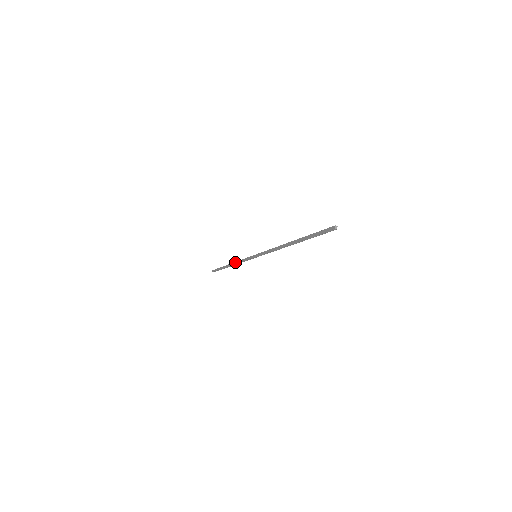
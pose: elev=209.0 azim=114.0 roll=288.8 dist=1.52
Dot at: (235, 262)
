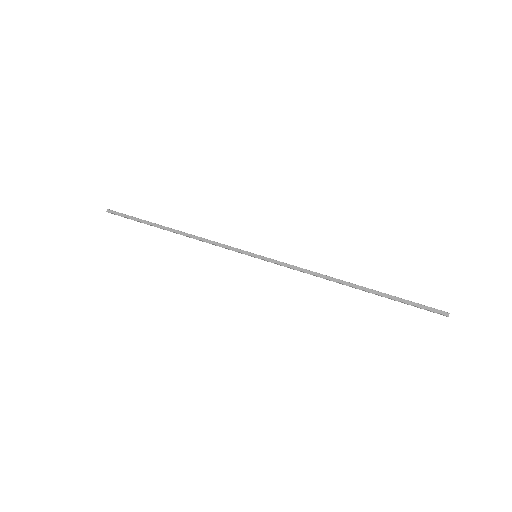
Dot at: (193, 235)
